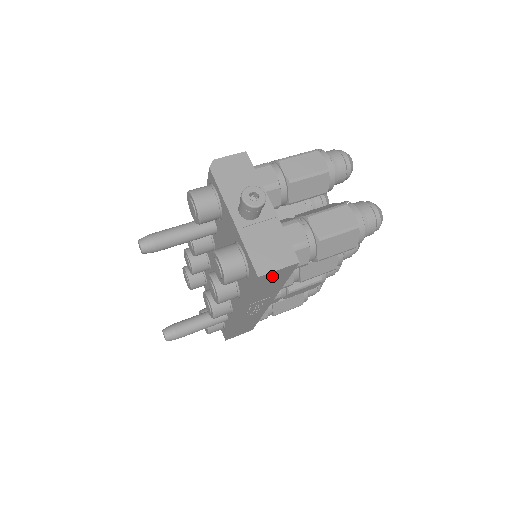
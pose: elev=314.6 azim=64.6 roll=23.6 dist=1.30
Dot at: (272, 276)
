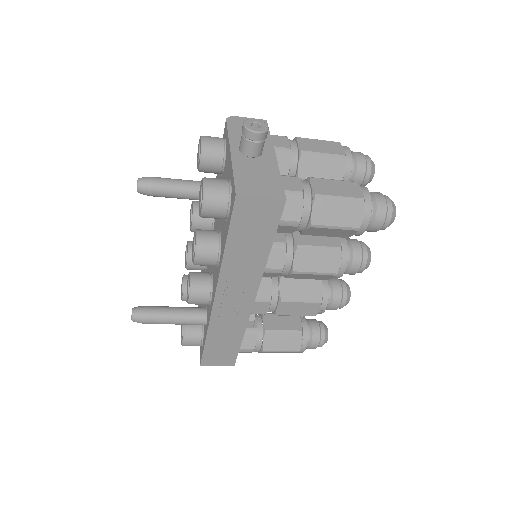
Dot at: (253, 210)
